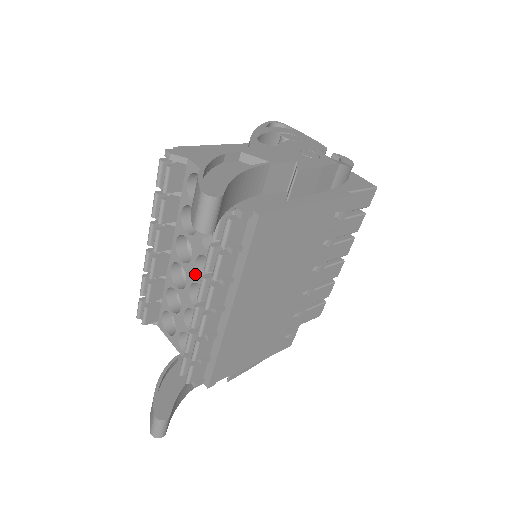
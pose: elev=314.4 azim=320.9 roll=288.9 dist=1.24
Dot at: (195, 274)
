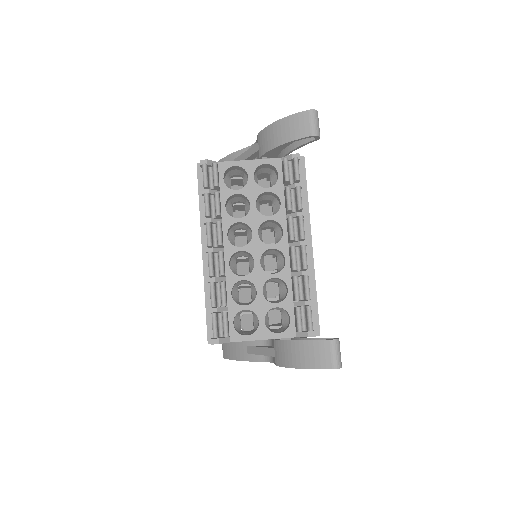
Dot at: (262, 244)
